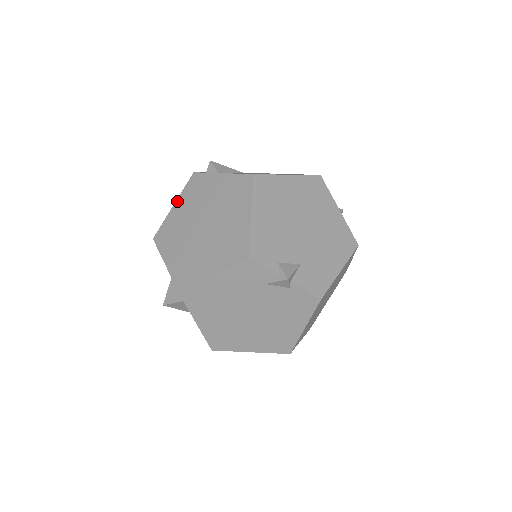
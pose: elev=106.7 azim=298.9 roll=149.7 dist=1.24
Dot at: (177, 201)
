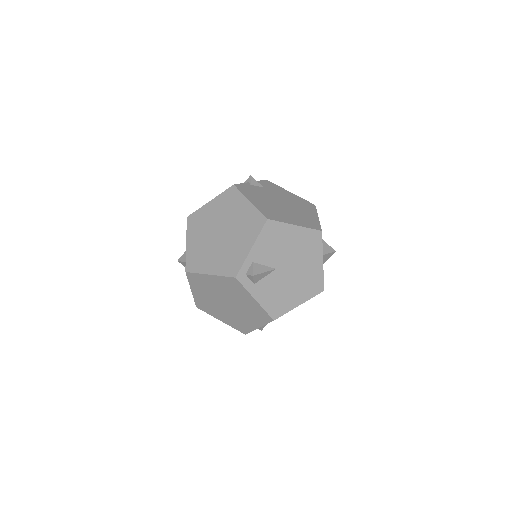
Dot at: (214, 277)
